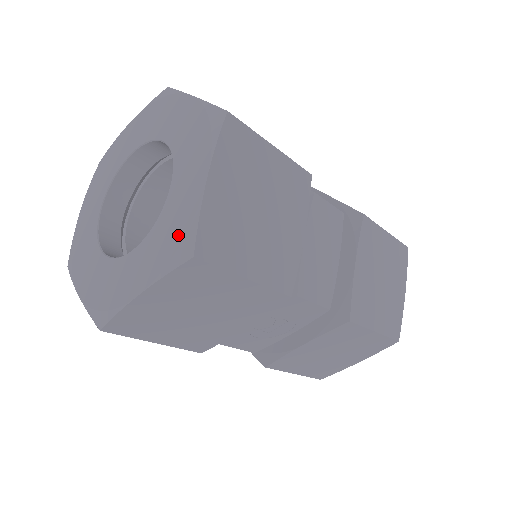
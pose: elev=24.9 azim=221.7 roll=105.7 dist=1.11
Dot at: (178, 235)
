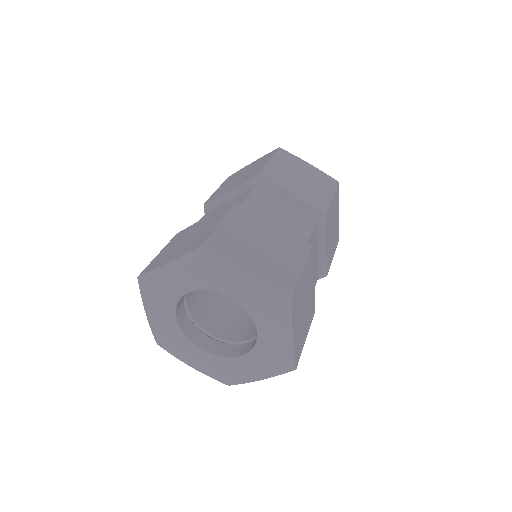
Dot at: (228, 377)
